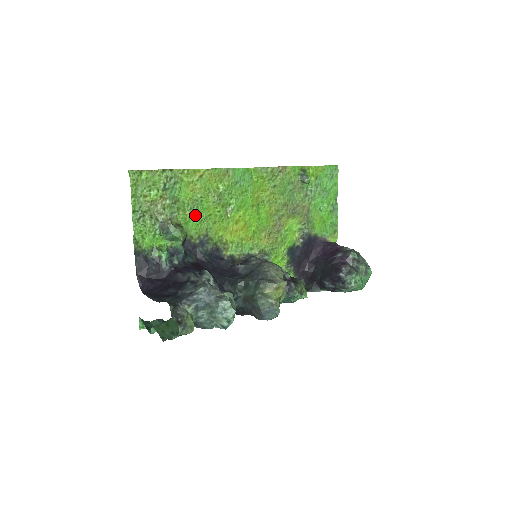
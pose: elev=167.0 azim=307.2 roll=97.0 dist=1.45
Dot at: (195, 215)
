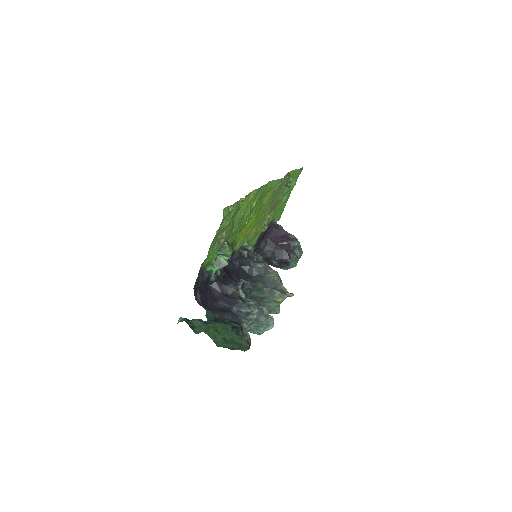
Dot at: (236, 230)
